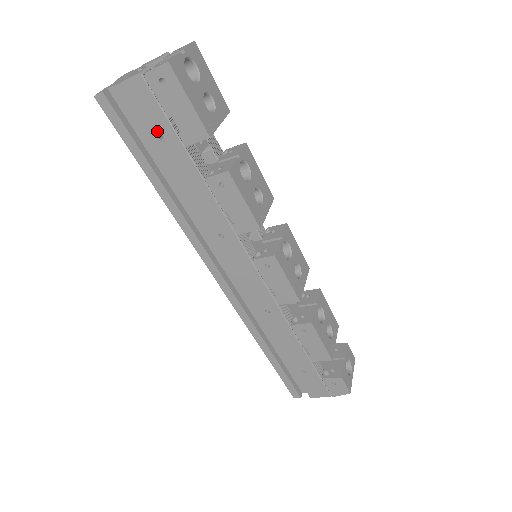
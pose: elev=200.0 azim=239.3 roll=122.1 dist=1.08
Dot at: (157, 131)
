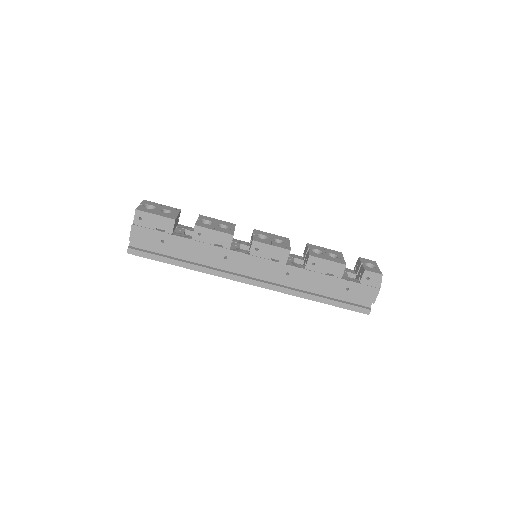
Dot at: (158, 240)
